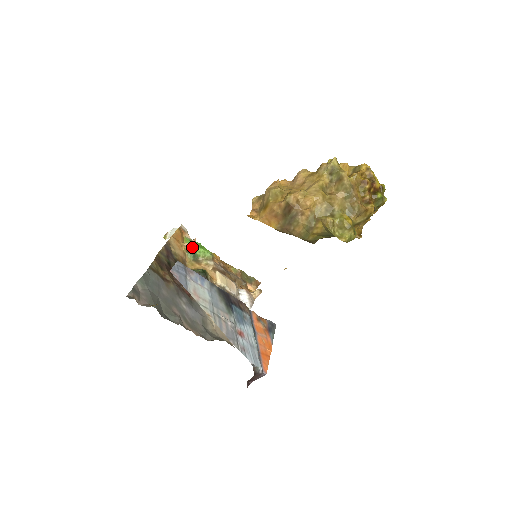
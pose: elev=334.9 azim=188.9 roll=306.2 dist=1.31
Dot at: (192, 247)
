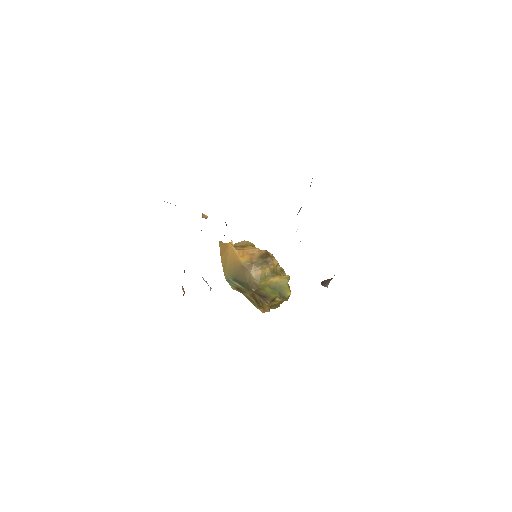
Dot at: occluded
